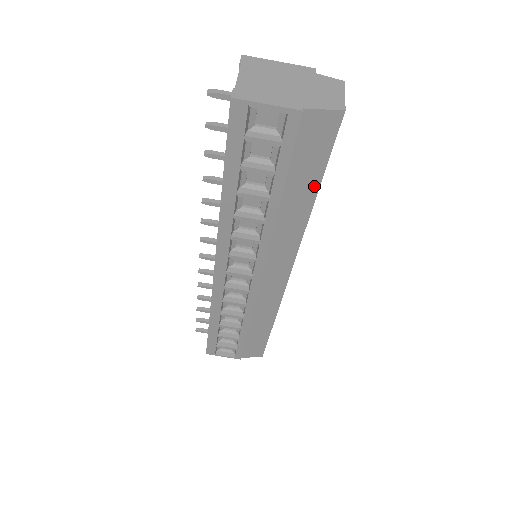
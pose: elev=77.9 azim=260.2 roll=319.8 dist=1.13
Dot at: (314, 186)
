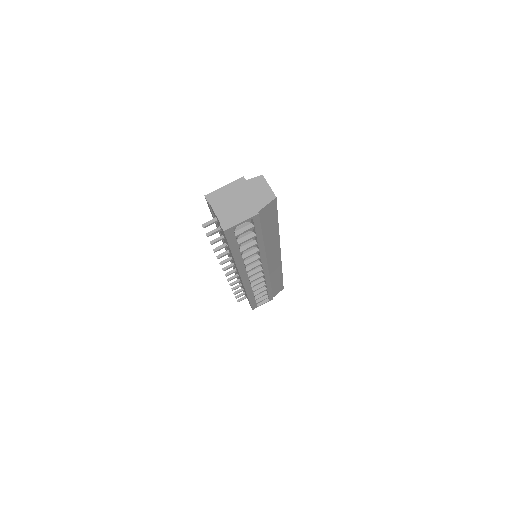
Dot at: (276, 224)
